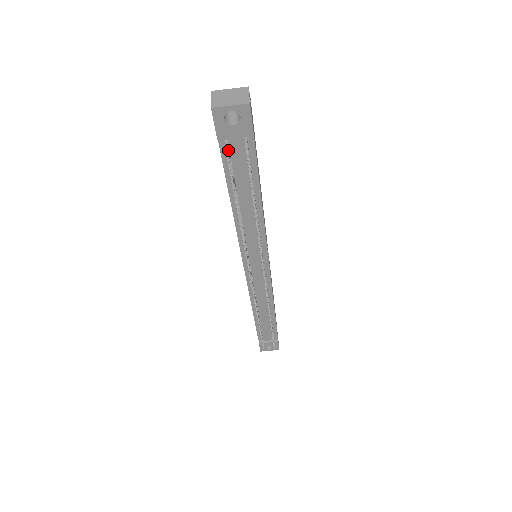
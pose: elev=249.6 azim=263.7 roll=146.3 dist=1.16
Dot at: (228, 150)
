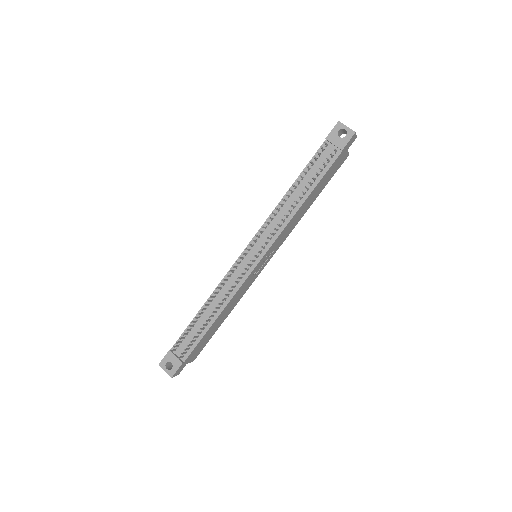
Dot at: (324, 149)
